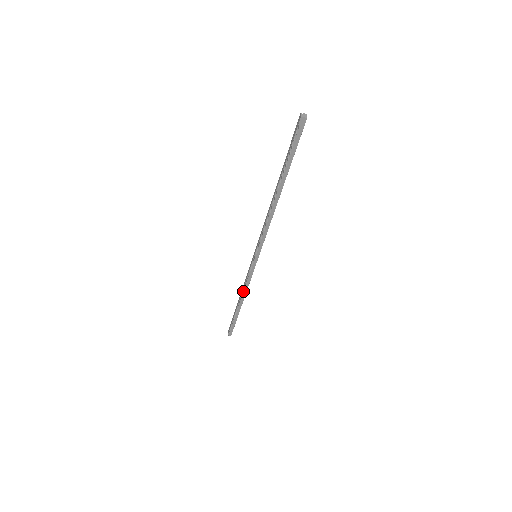
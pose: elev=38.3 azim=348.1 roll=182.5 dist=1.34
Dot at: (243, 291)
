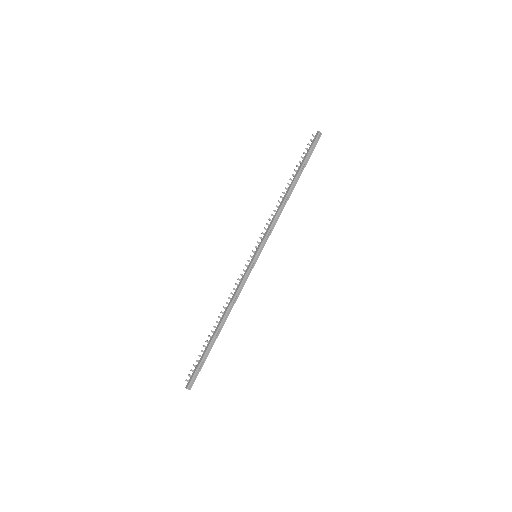
Dot at: (228, 297)
